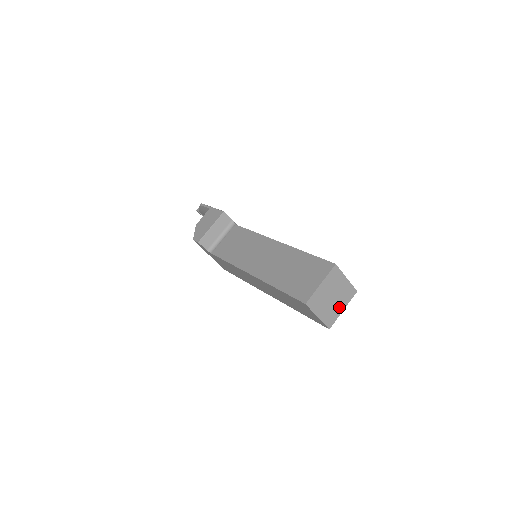
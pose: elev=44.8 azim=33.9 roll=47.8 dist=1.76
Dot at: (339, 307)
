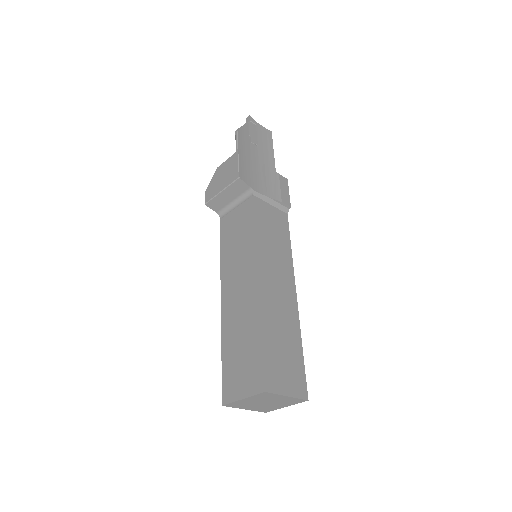
Dot at: (279, 406)
